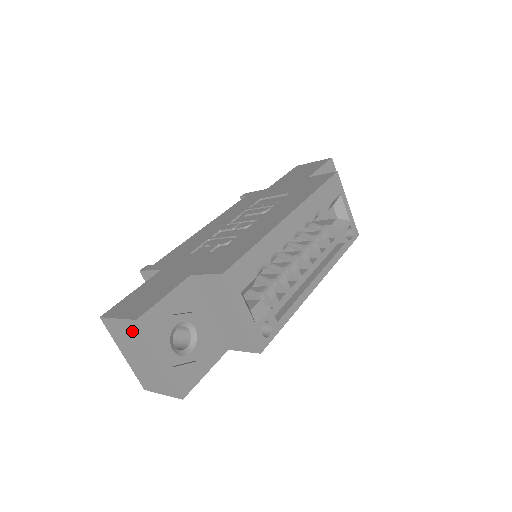
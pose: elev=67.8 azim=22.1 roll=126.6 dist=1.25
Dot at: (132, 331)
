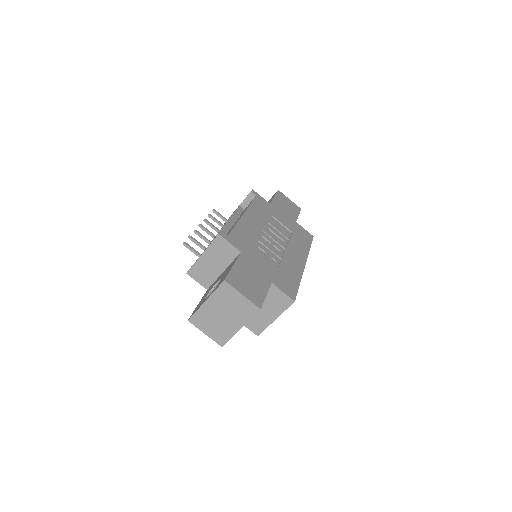
Dot at: (245, 307)
